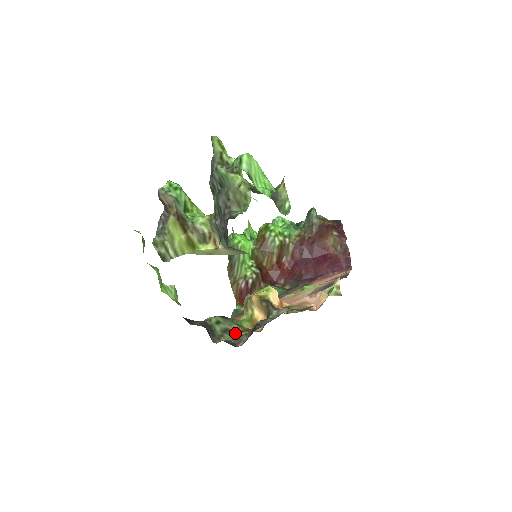
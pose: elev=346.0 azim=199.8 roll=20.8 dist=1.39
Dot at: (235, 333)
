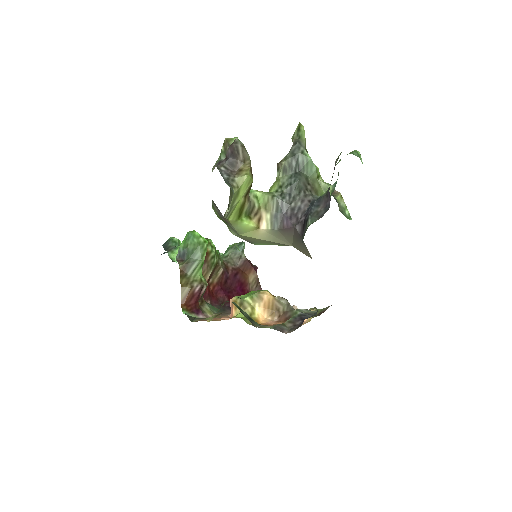
Dot at: (258, 324)
